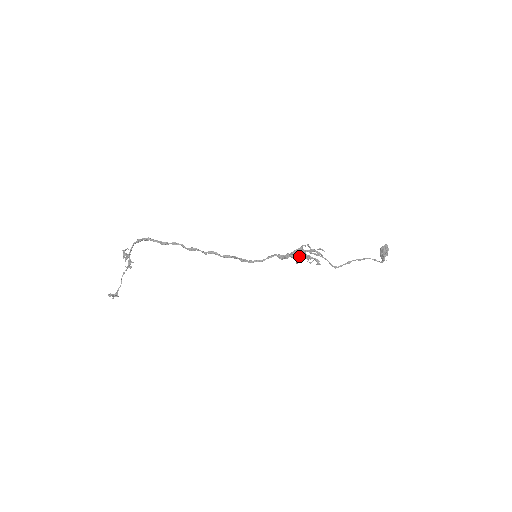
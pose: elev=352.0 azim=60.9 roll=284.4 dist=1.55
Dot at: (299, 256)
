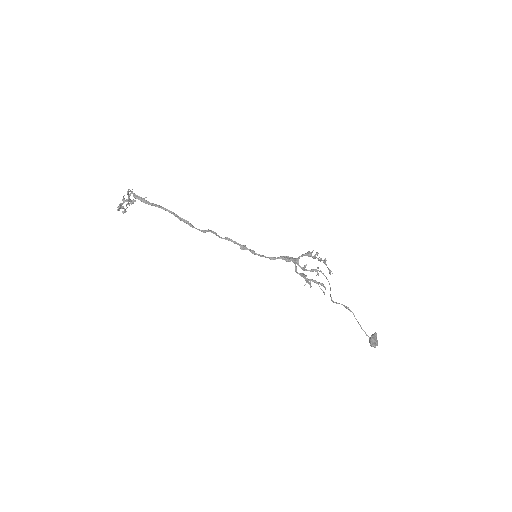
Dot at: (314, 257)
